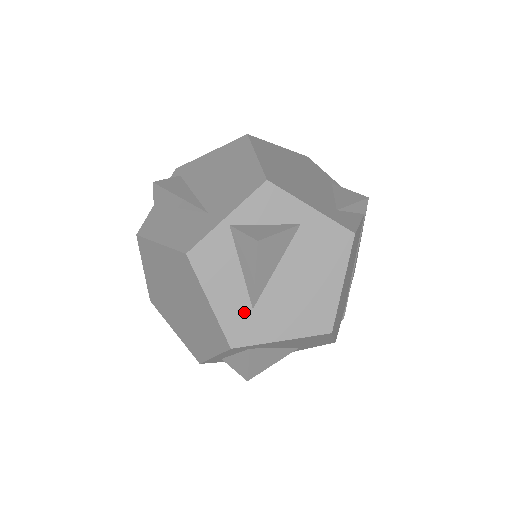
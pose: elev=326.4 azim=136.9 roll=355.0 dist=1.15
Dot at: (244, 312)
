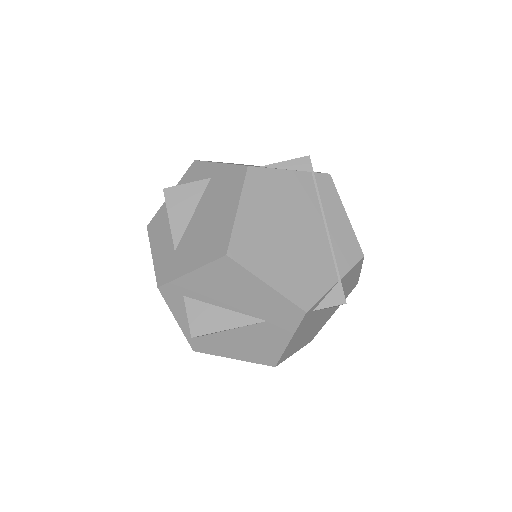
Dot at: (170, 256)
